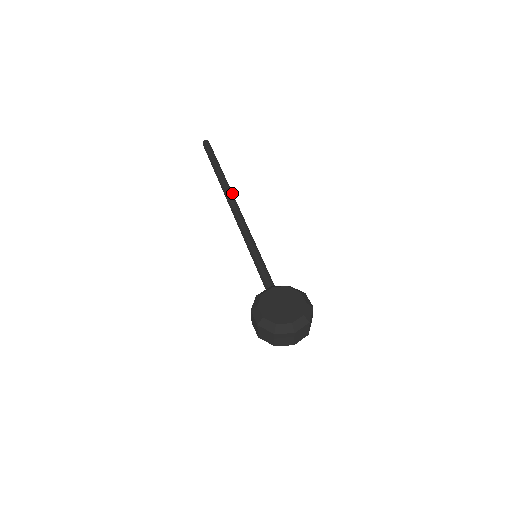
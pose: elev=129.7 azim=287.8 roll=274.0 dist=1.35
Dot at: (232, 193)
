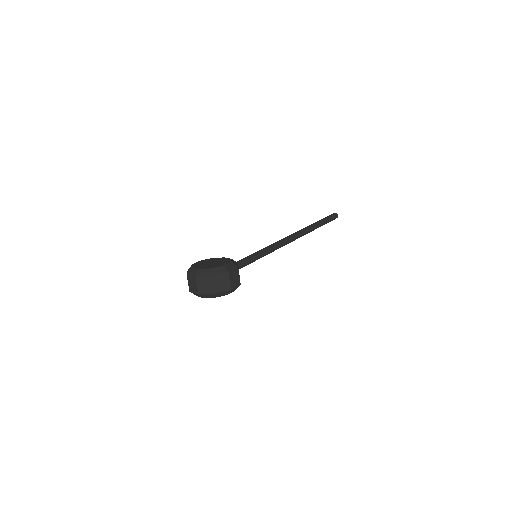
Dot at: (301, 233)
